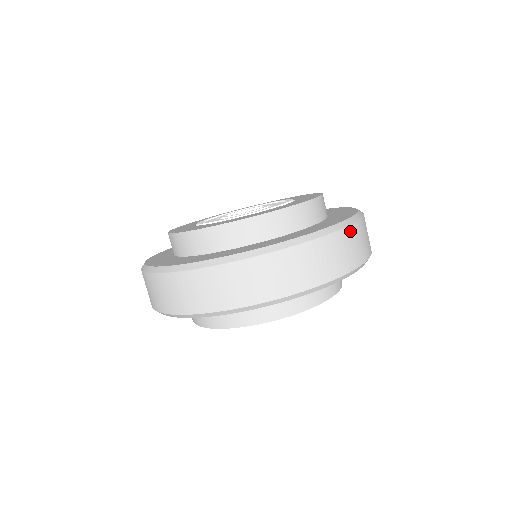
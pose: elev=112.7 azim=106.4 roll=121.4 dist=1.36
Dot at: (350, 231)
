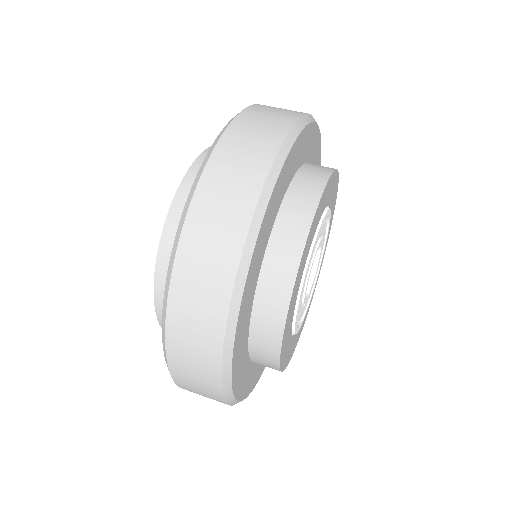
Dot at: (248, 113)
